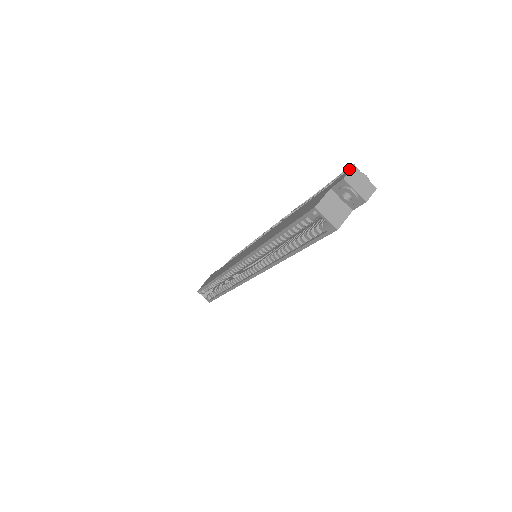
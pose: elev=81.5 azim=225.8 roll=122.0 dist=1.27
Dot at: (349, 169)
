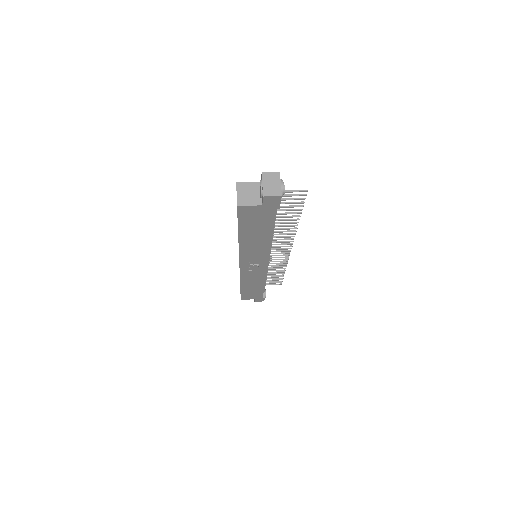
Dot at: (278, 174)
